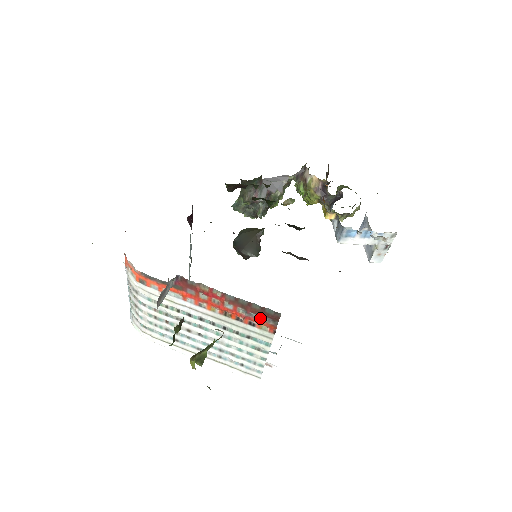
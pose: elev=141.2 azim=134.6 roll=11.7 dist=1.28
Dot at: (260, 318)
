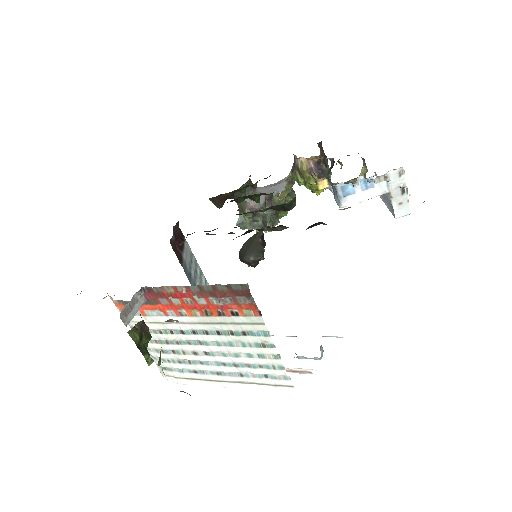
Dot at: (235, 301)
